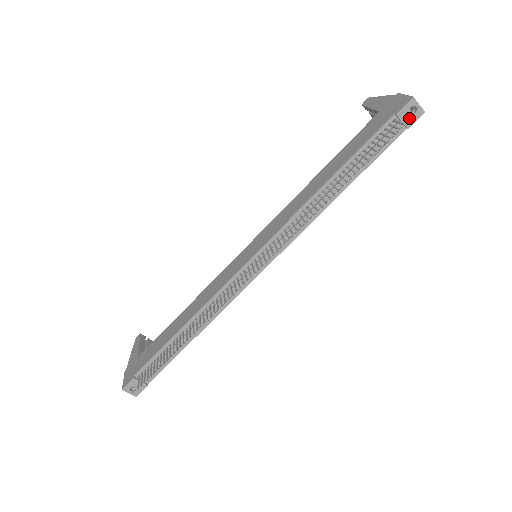
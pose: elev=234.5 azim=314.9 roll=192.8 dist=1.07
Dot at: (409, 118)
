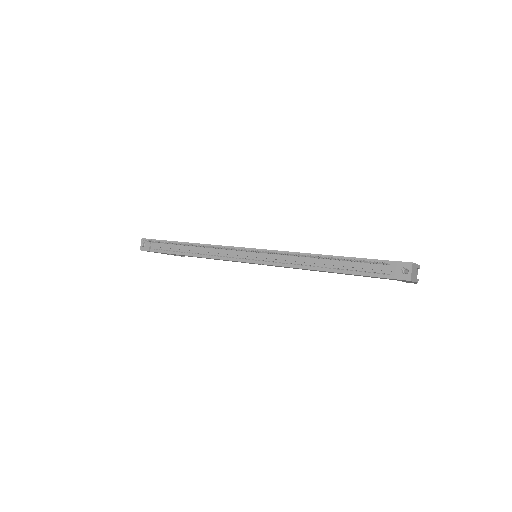
Dot at: (398, 273)
